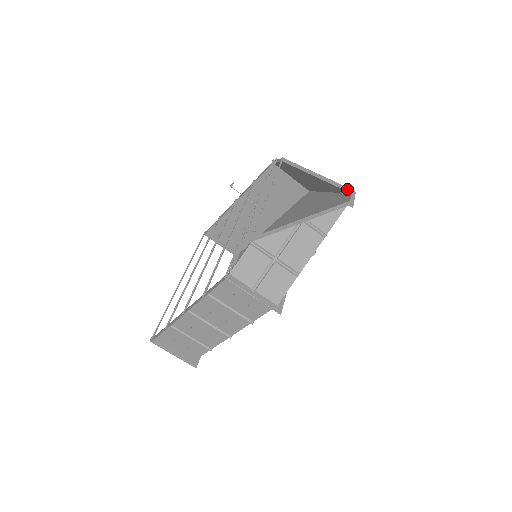
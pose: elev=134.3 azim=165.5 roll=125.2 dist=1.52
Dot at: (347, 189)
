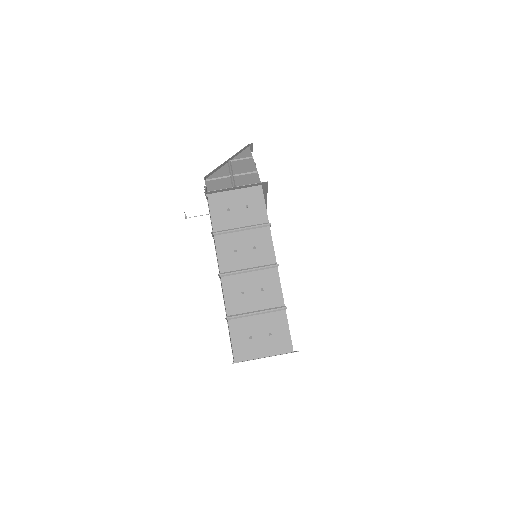
Dot at: occluded
